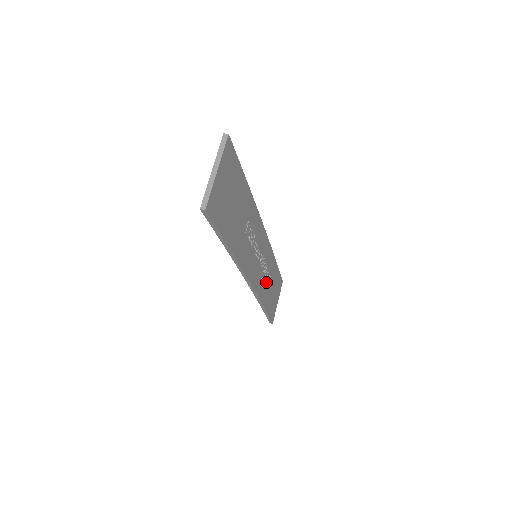
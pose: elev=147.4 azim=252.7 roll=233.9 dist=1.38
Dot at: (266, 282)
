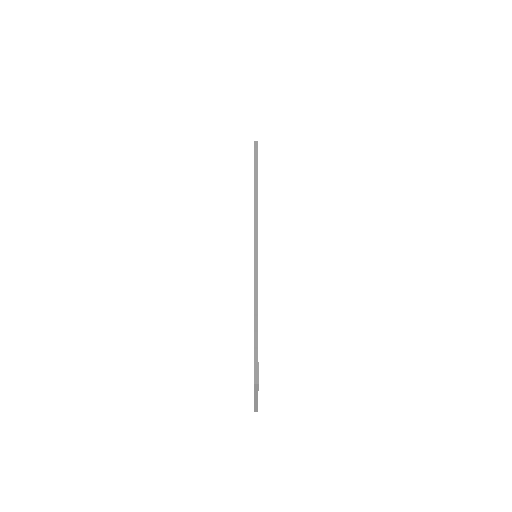
Dot at: occluded
